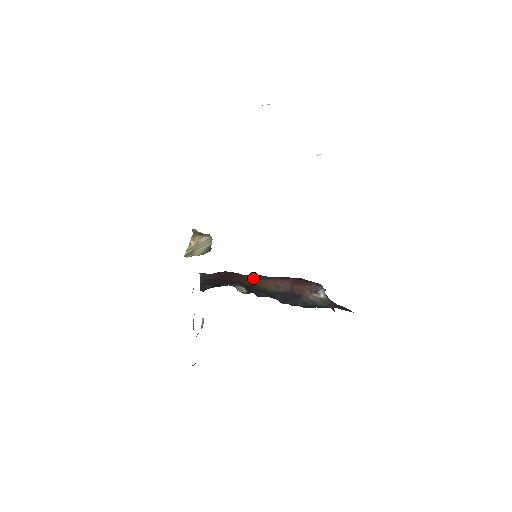
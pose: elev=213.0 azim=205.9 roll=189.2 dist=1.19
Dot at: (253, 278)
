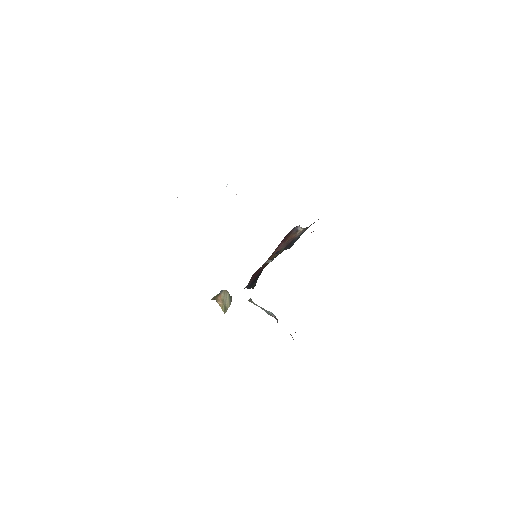
Dot at: occluded
